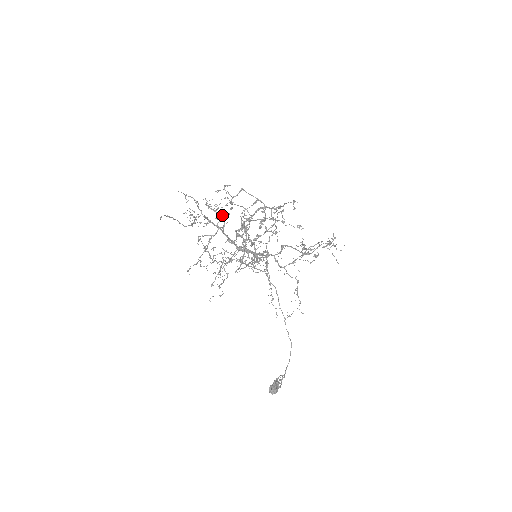
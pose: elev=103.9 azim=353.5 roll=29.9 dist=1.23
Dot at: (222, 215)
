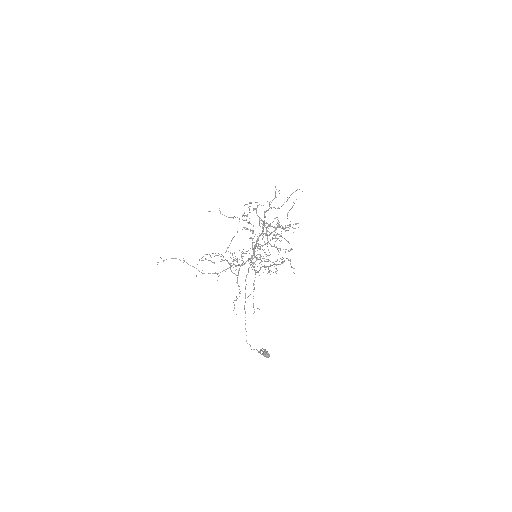
Dot at: occluded
